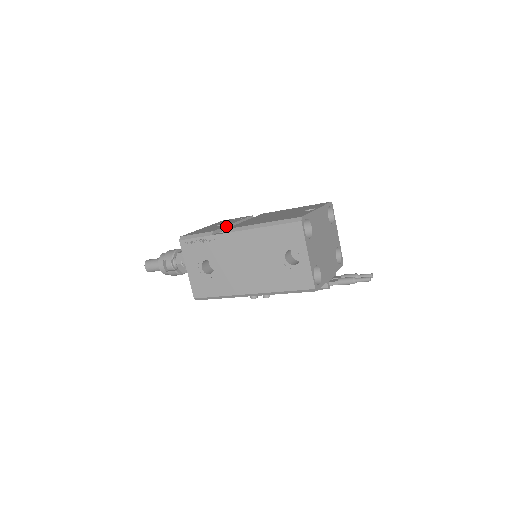
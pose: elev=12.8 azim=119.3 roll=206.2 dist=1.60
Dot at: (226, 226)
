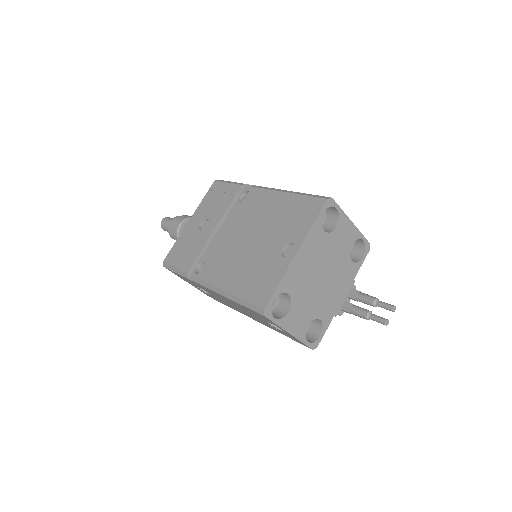
Dot at: (204, 246)
